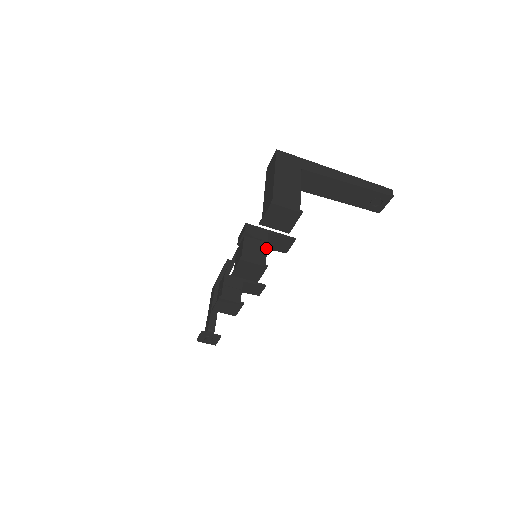
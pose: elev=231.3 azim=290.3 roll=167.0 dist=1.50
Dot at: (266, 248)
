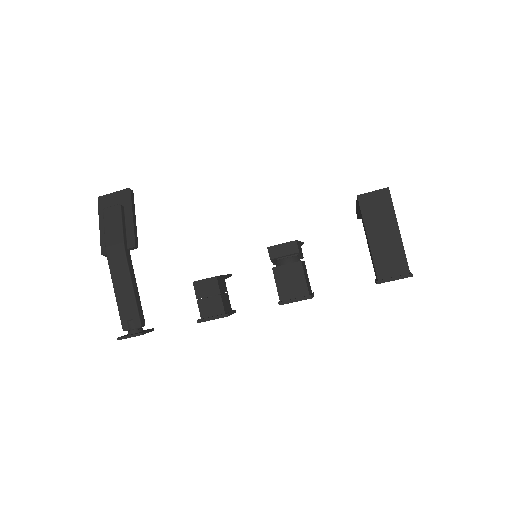
Dot at: (306, 269)
